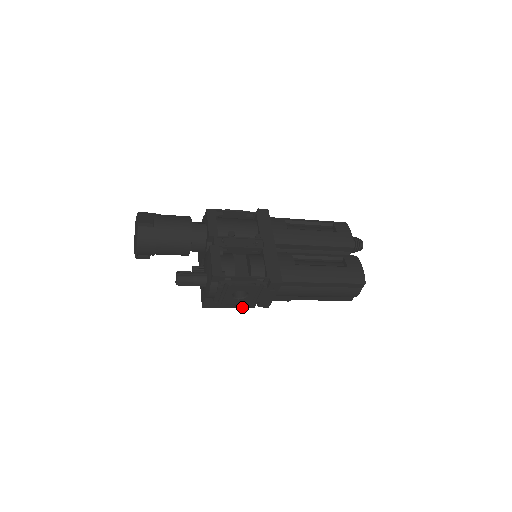
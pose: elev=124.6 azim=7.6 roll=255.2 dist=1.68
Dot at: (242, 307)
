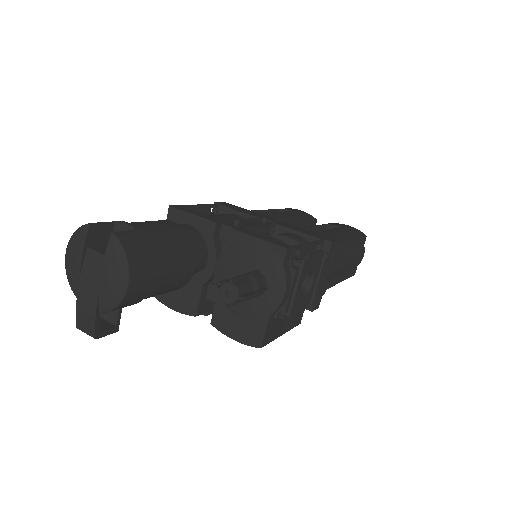
Dot at: (292, 327)
